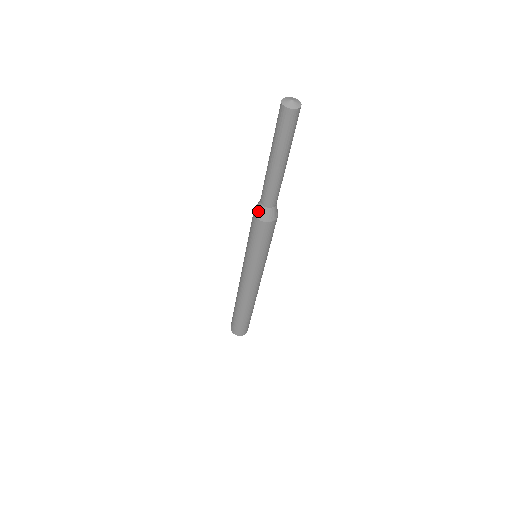
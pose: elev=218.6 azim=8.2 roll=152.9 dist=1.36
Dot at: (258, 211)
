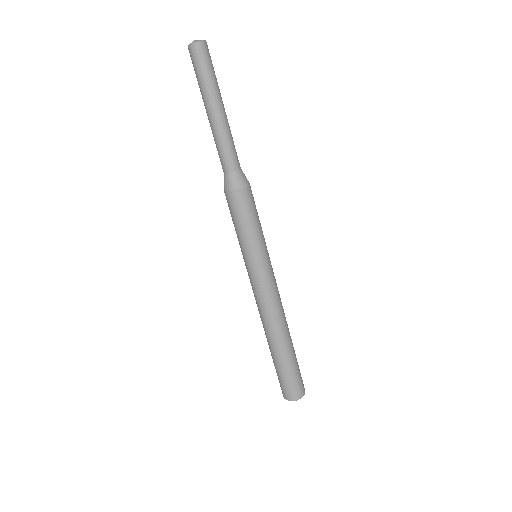
Dot at: (232, 182)
